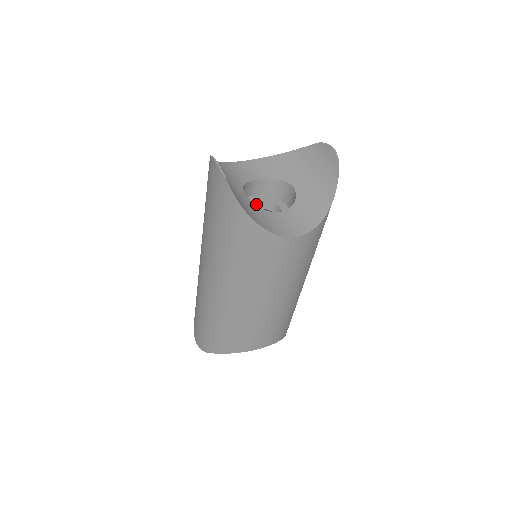
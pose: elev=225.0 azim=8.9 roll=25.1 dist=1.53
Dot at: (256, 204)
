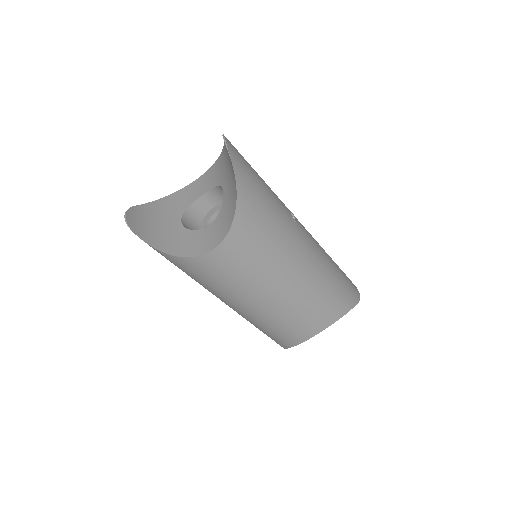
Dot at: occluded
